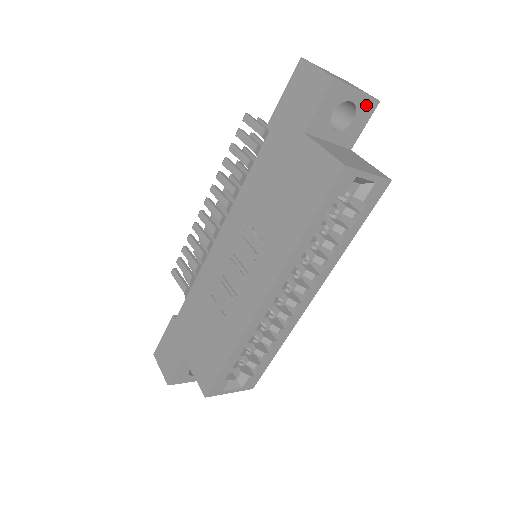
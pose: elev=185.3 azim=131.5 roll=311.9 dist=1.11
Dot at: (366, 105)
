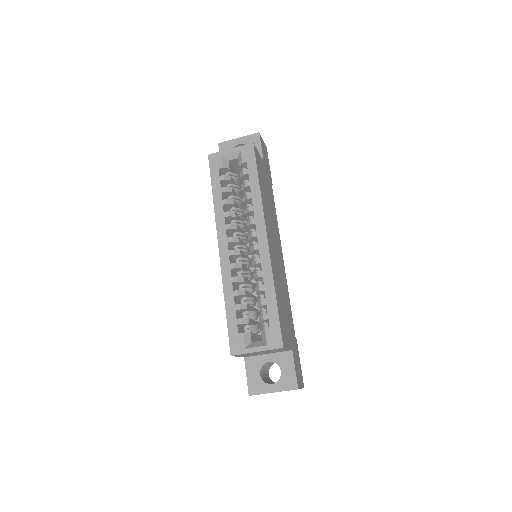
Dot at: (251, 140)
